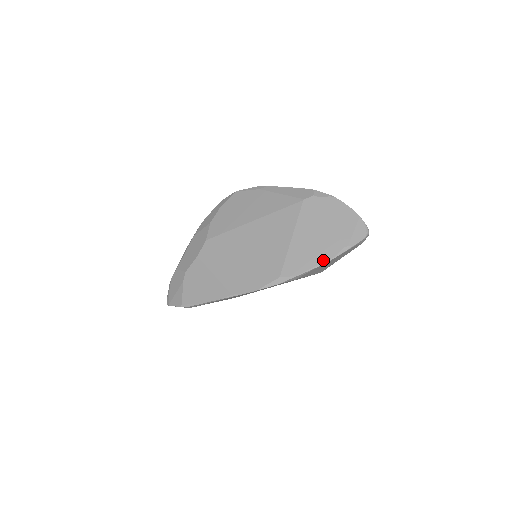
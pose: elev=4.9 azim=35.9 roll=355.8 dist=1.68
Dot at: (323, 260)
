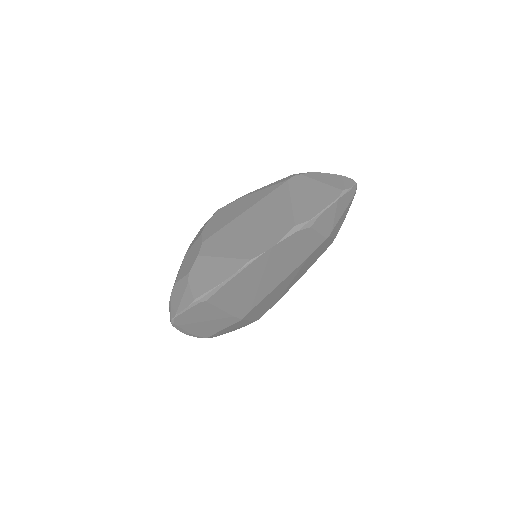
Dot at: (329, 203)
